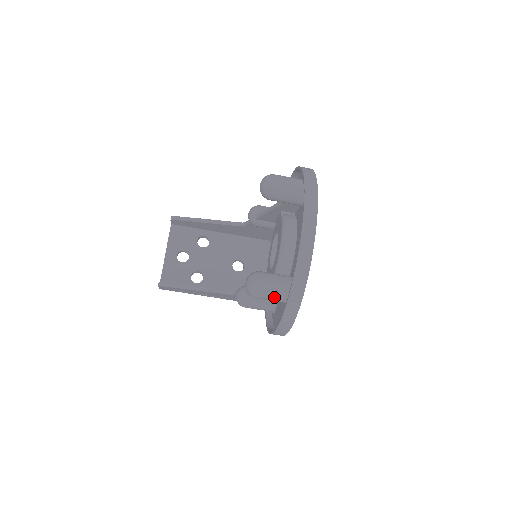
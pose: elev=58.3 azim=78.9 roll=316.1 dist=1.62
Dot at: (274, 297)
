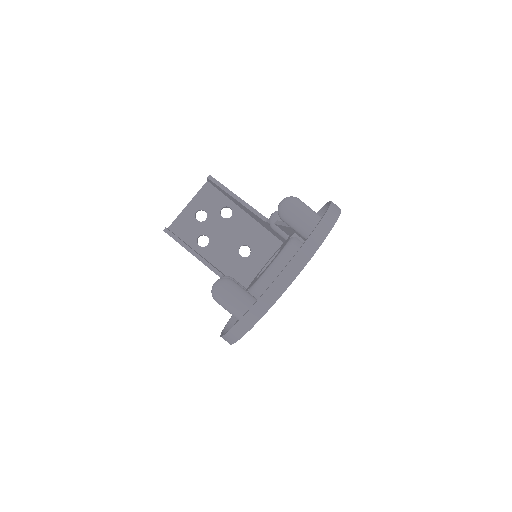
Dot at: (230, 310)
